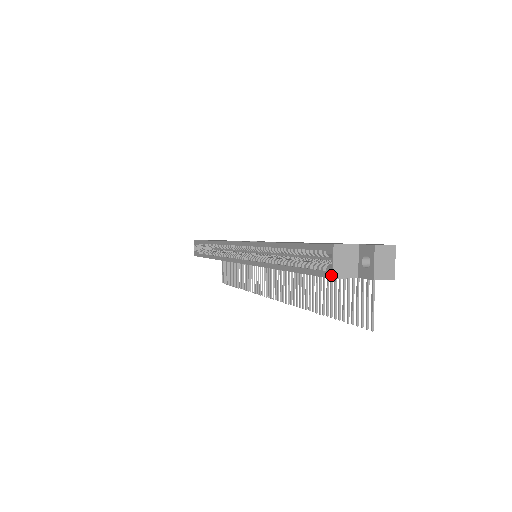
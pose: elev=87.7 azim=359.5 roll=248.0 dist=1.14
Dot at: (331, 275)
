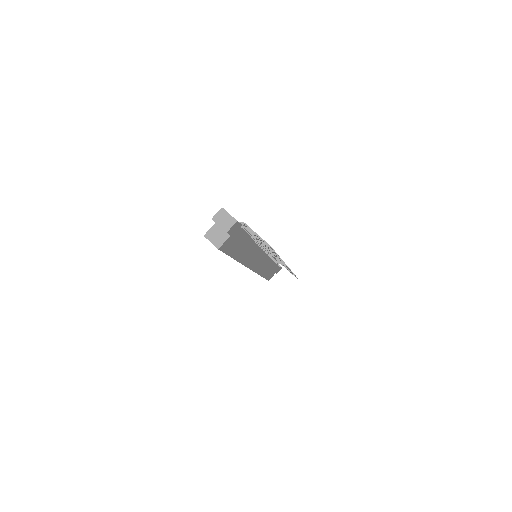
Dot at: (217, 248)
